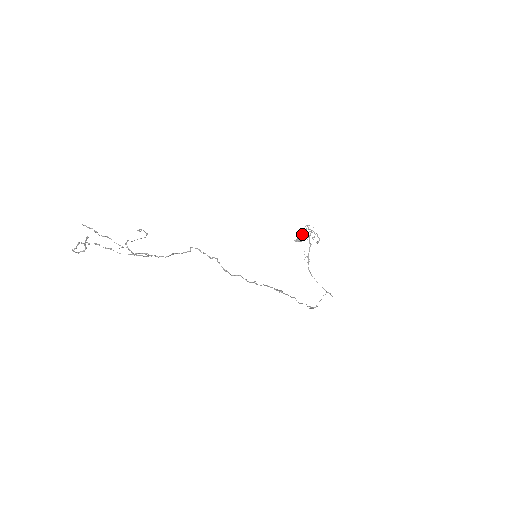
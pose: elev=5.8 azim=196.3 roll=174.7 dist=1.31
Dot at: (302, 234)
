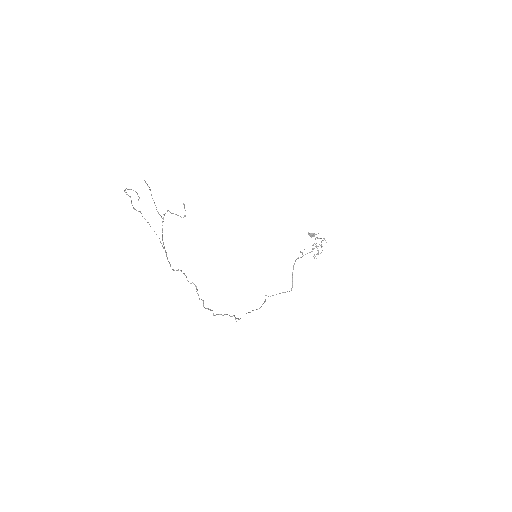
Dot at: (315, 238)
